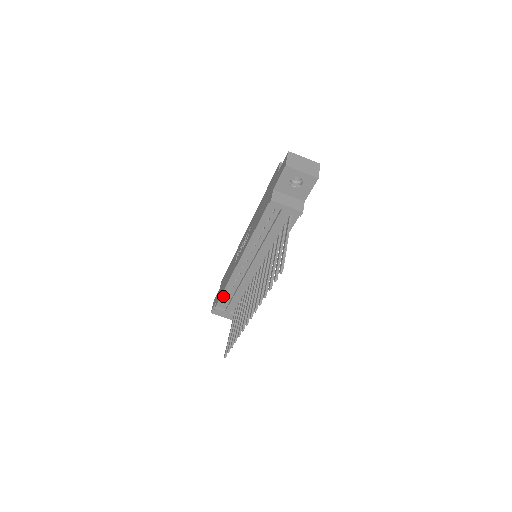
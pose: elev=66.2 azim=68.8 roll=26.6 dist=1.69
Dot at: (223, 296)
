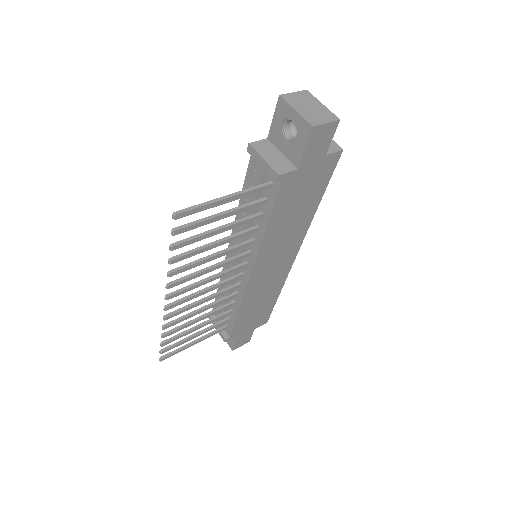
Dot at: (217, 299)
